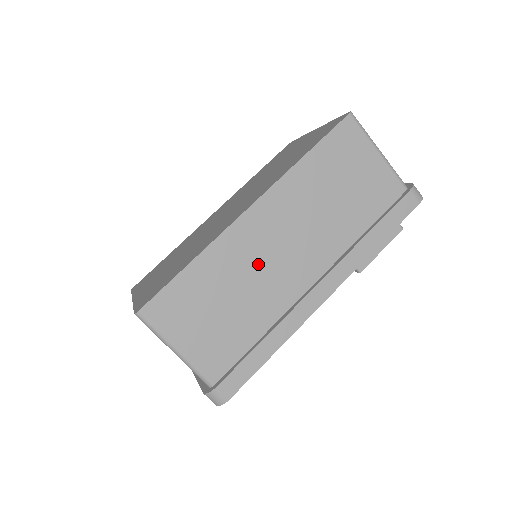
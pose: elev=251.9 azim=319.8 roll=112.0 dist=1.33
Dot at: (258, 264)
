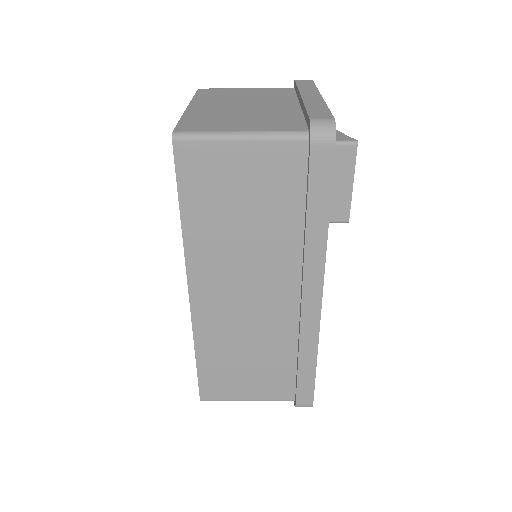
Dot at: (240, 321)
